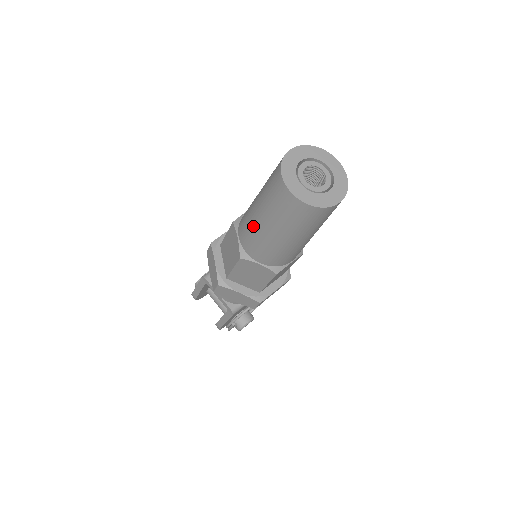
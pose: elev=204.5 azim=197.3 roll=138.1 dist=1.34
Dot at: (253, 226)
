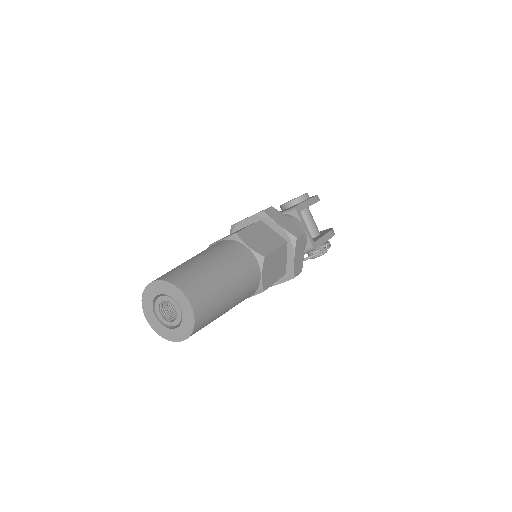
Dot at: occluded
